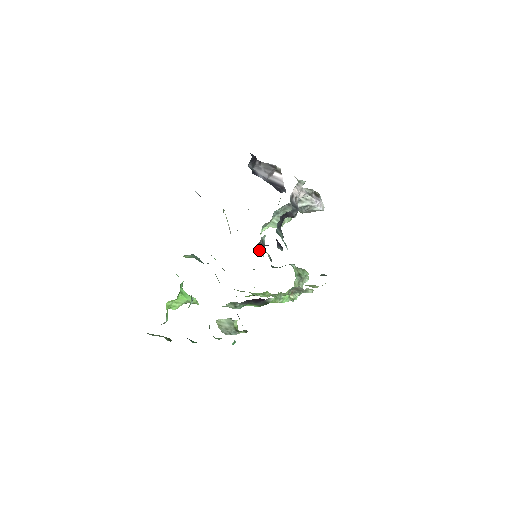
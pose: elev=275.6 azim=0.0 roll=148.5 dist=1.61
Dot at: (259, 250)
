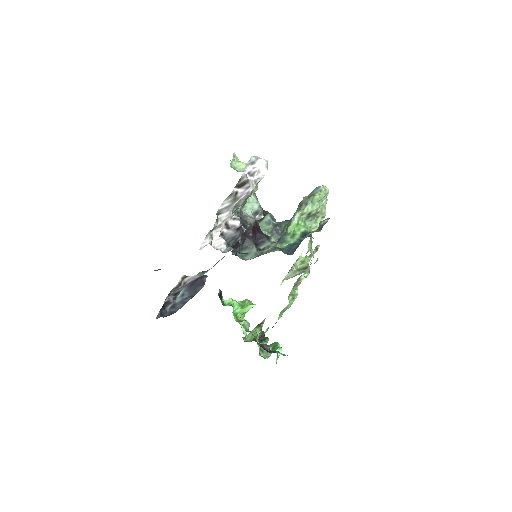
Dot at: (261, 219)
